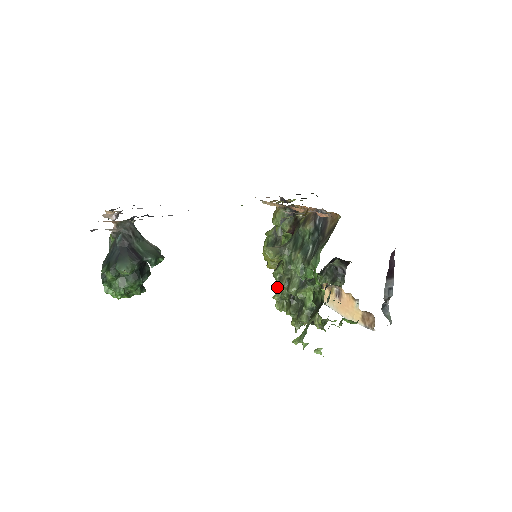
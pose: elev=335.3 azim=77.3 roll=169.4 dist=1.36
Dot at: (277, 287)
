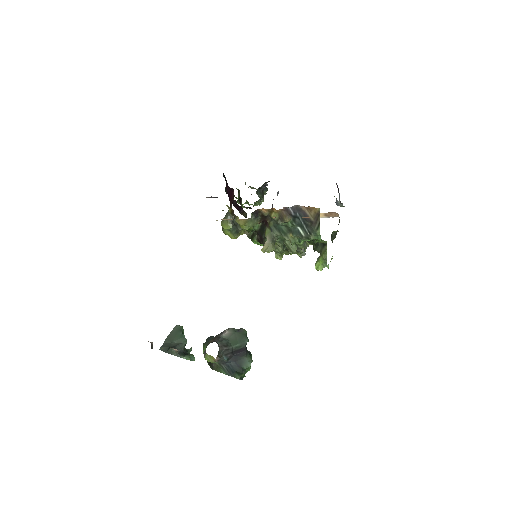
Dot at: occluded
